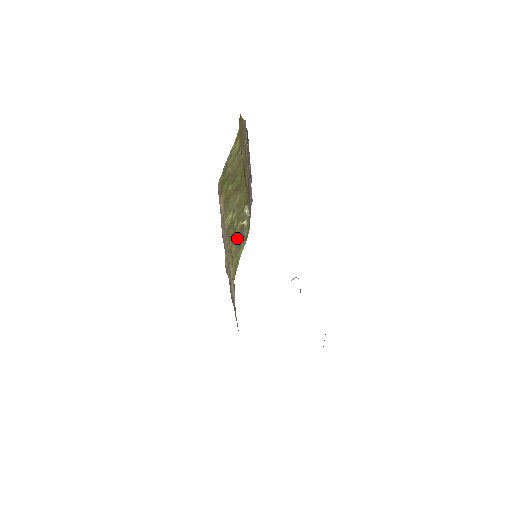
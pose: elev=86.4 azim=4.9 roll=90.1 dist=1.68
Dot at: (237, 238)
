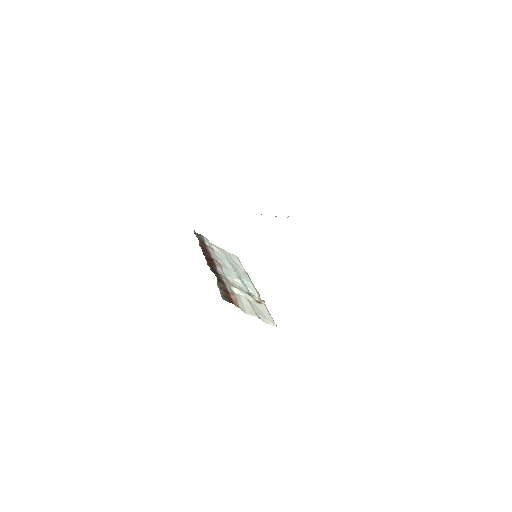
Dot at: occluded
